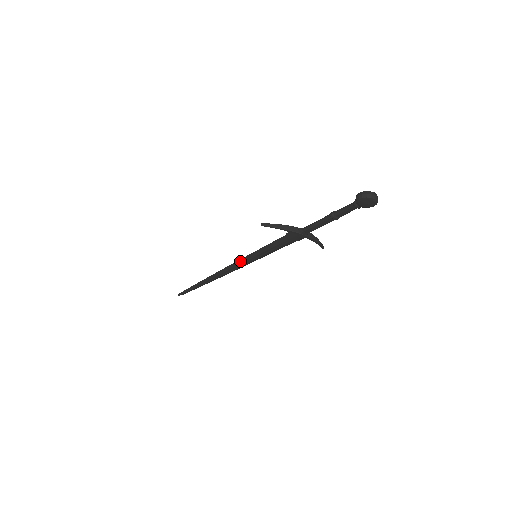
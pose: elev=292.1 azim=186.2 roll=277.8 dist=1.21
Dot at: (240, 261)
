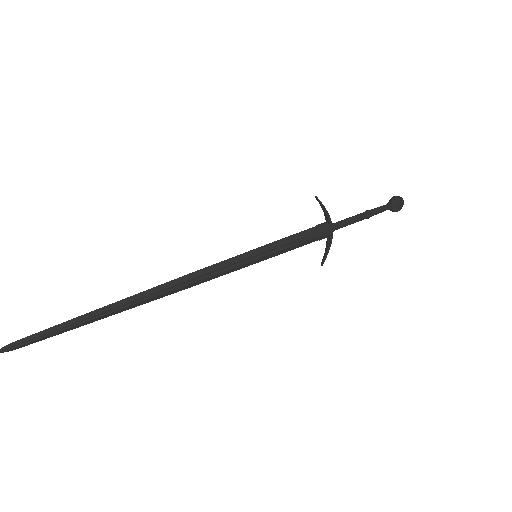
Dot at: (230, 260)
